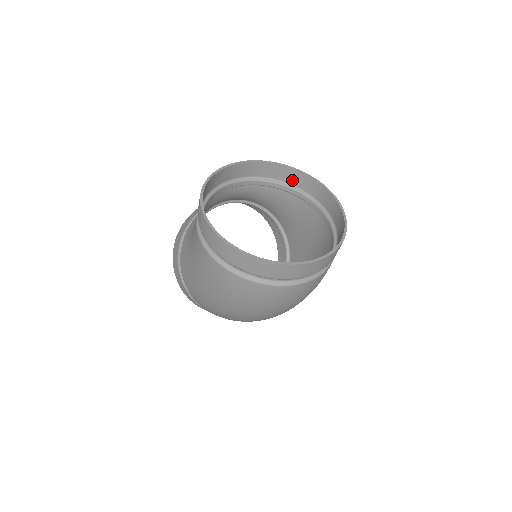
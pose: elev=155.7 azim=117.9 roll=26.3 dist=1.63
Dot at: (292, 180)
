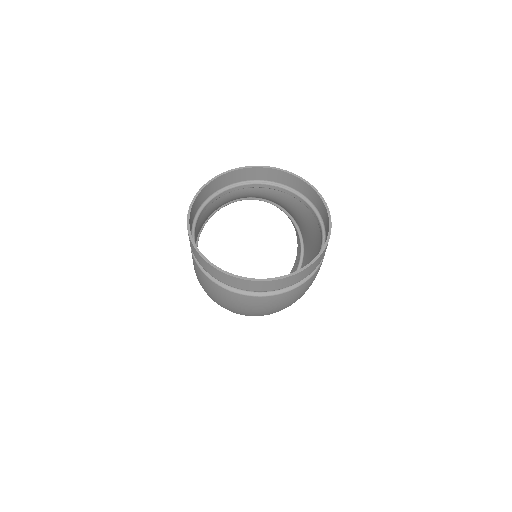
Dot at: (294, 185)
